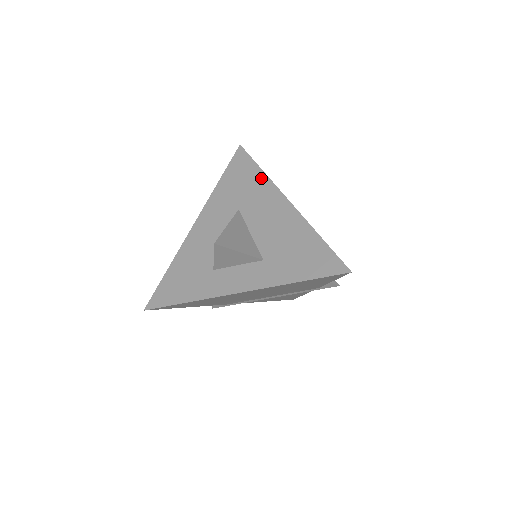
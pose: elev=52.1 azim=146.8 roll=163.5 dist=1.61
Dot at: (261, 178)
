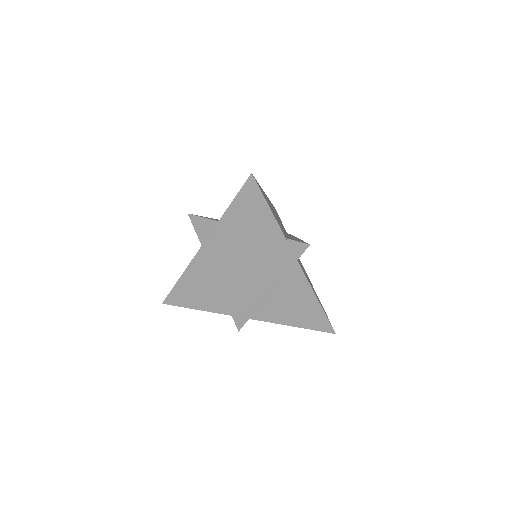
Dot at: occluded
